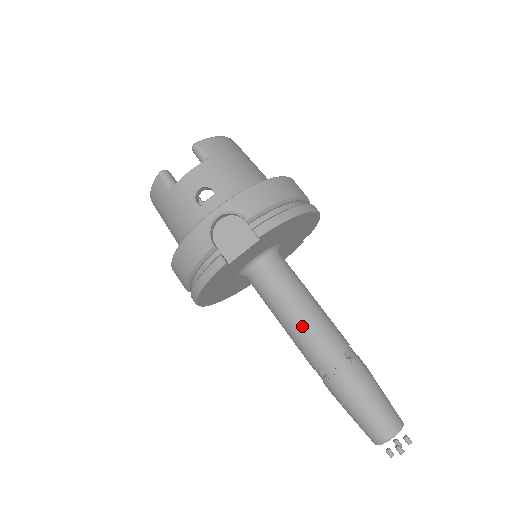
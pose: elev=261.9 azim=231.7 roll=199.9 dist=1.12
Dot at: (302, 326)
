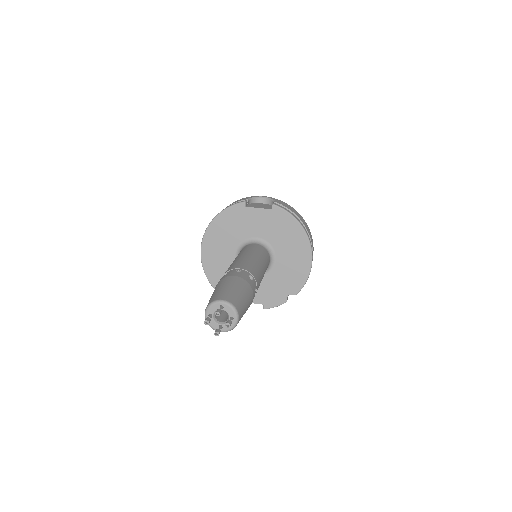
Dot at: (244, 258)
